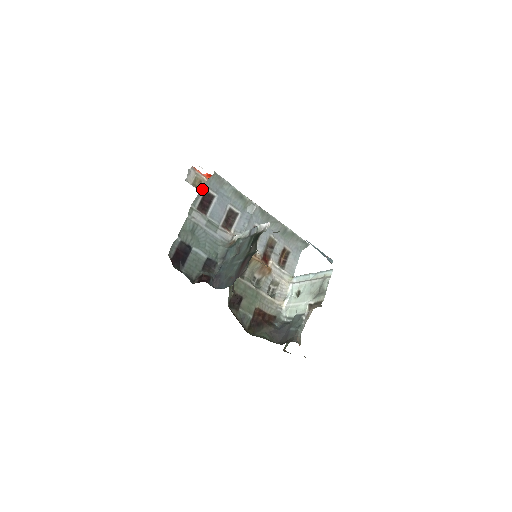
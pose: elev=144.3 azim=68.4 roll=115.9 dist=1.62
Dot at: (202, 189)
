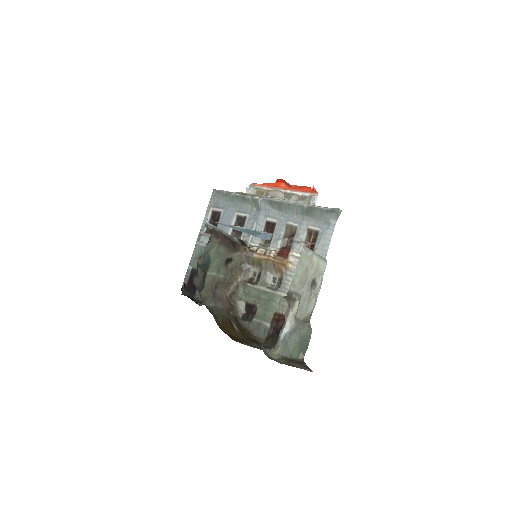
Dot at: (208, 211)
